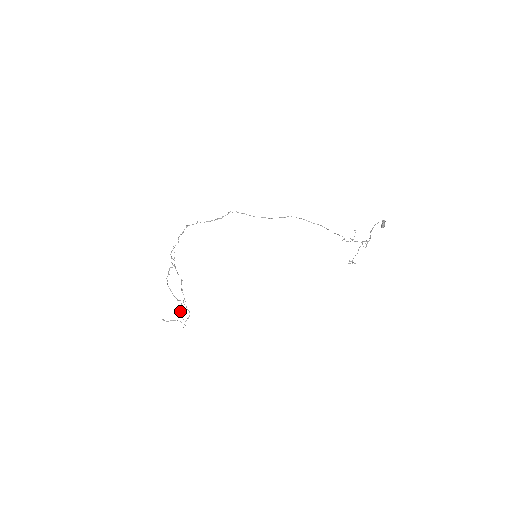
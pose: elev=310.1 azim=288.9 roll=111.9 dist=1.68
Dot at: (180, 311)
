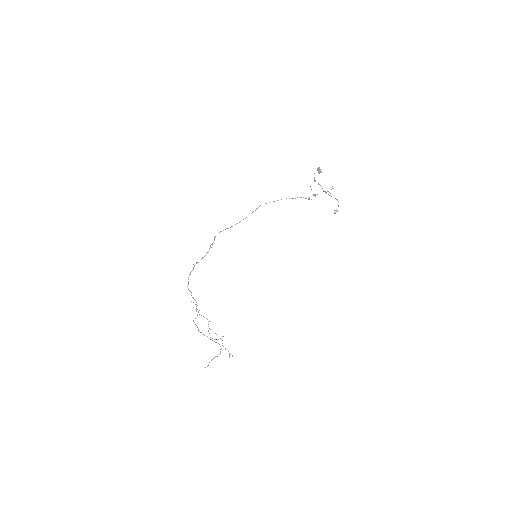
Dot at: occluded
